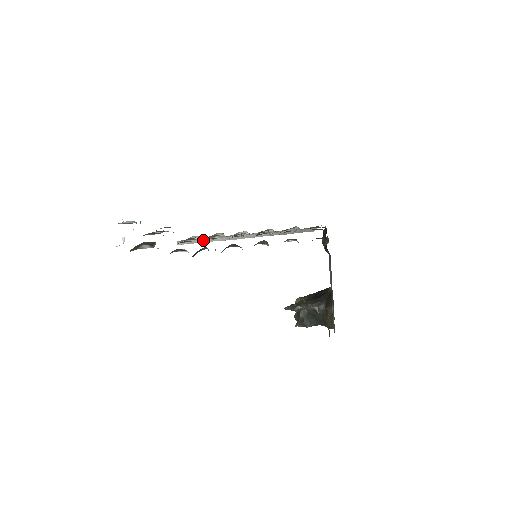
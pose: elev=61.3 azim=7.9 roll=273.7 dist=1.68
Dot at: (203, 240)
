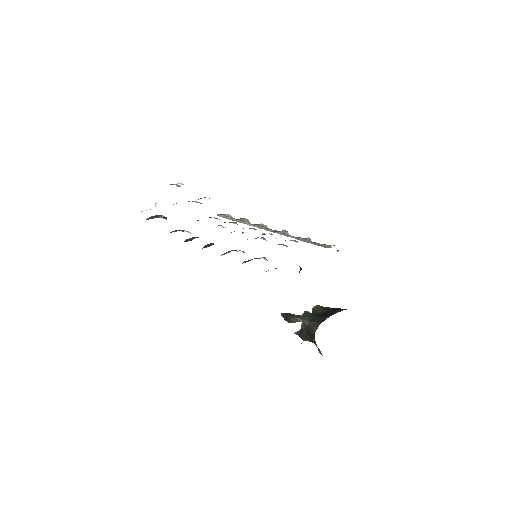
Dot at: (235, 219)
